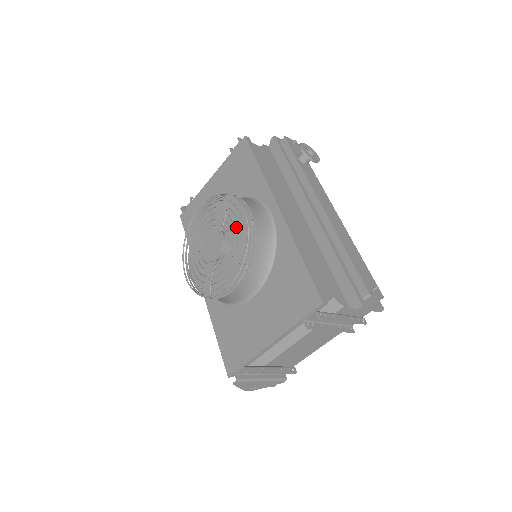
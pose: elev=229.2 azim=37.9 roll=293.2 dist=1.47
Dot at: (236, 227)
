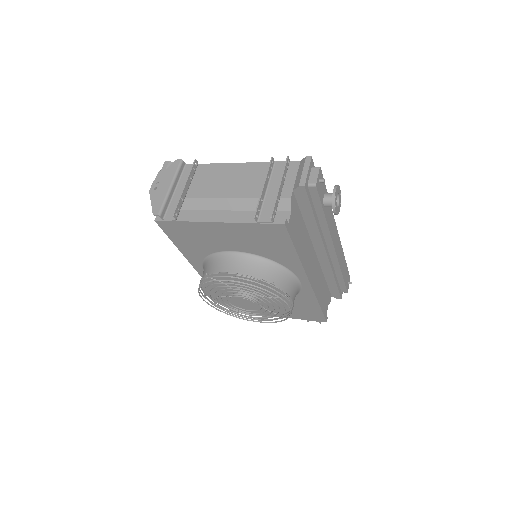
Dot at: occluded
